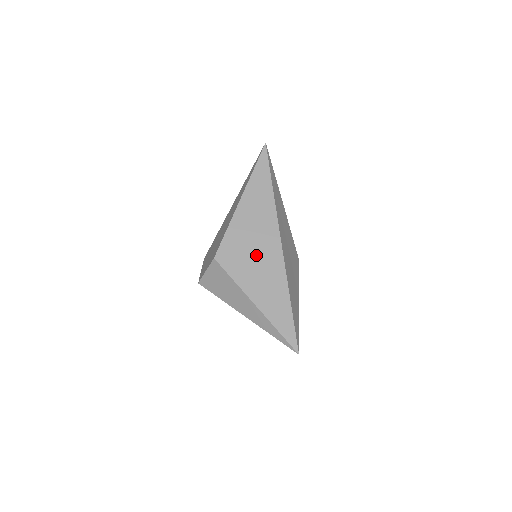
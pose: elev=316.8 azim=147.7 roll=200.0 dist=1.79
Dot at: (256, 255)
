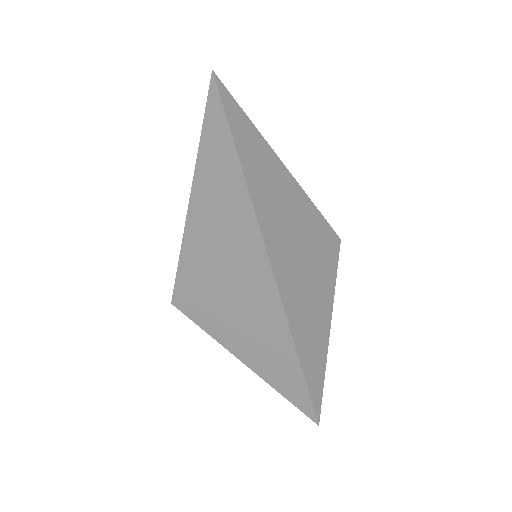
Dot at: (236, 304)
